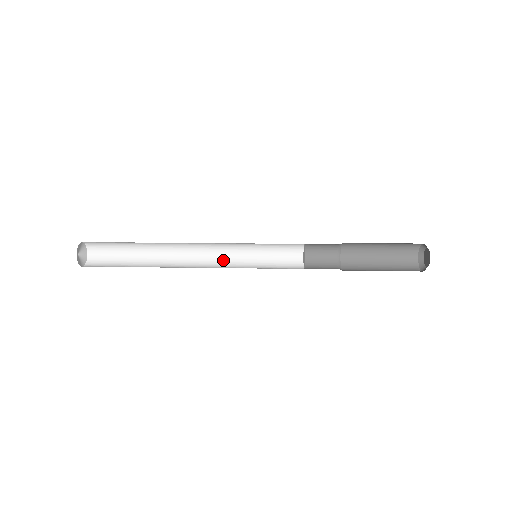
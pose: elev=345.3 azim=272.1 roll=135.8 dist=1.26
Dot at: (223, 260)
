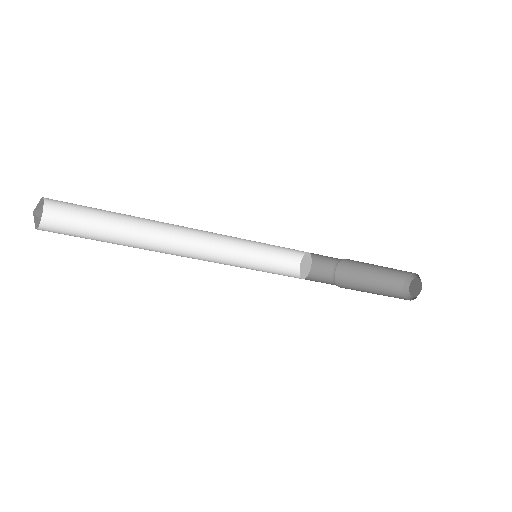
Dot at: occluded
